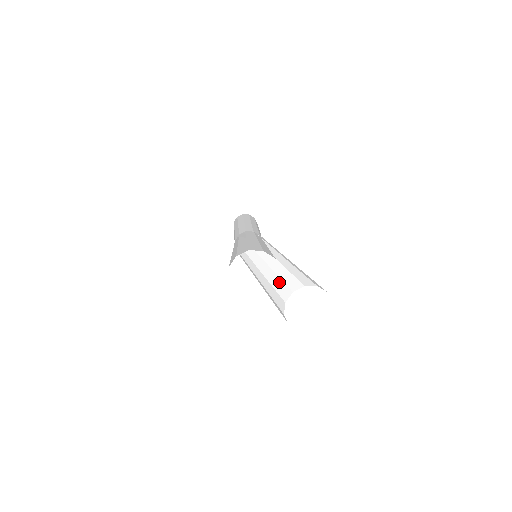
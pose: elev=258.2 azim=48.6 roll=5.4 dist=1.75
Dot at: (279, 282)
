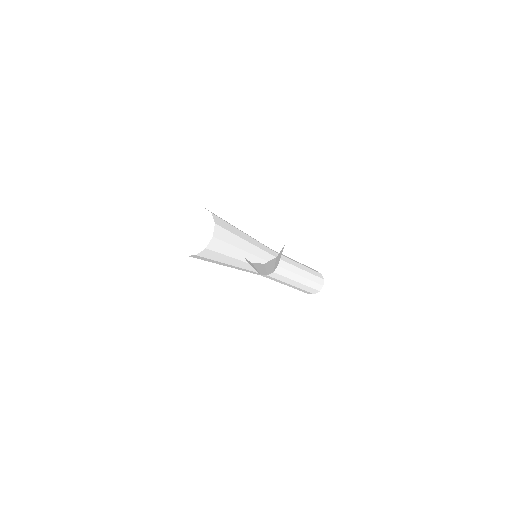
Dot at: occluded
